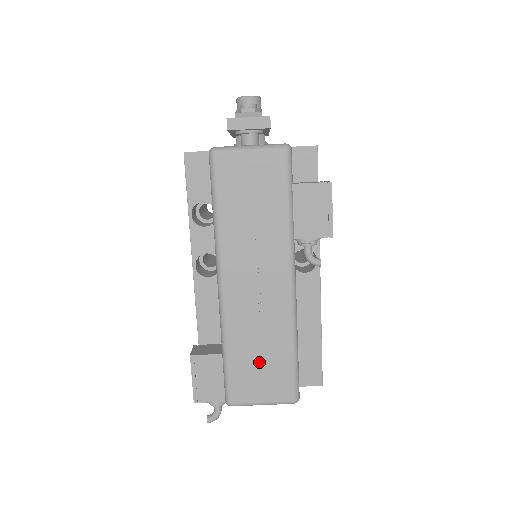
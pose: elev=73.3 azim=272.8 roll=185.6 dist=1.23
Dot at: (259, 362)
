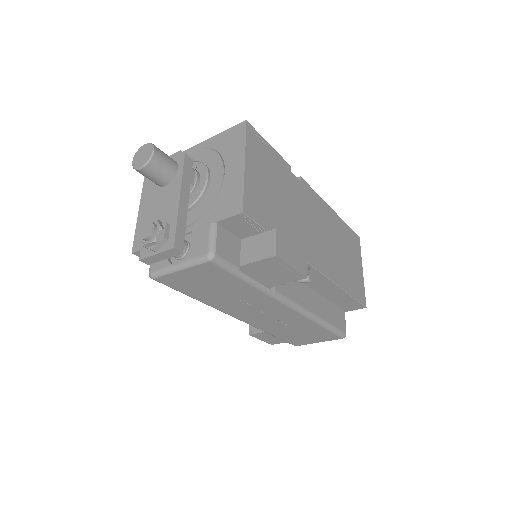
Dot at: (300, 334)
